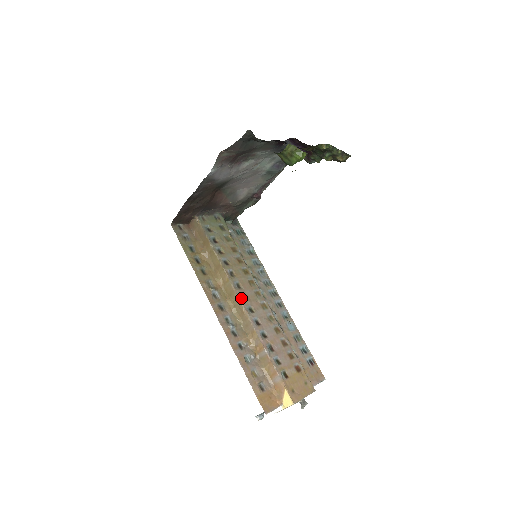
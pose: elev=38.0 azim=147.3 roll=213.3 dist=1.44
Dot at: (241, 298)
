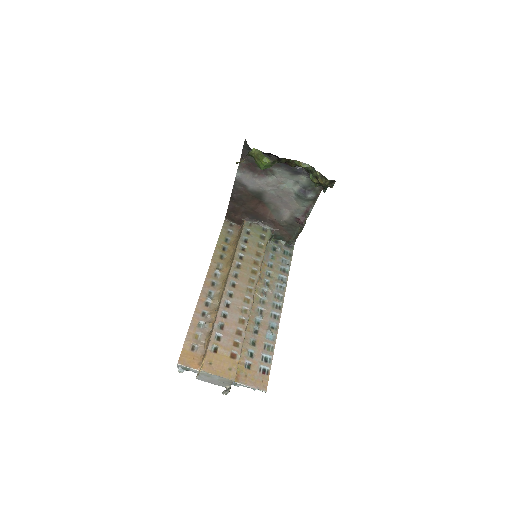
Dot at: (229, 283)
